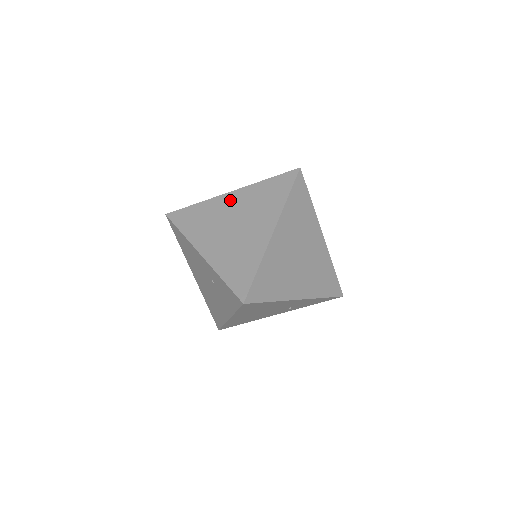
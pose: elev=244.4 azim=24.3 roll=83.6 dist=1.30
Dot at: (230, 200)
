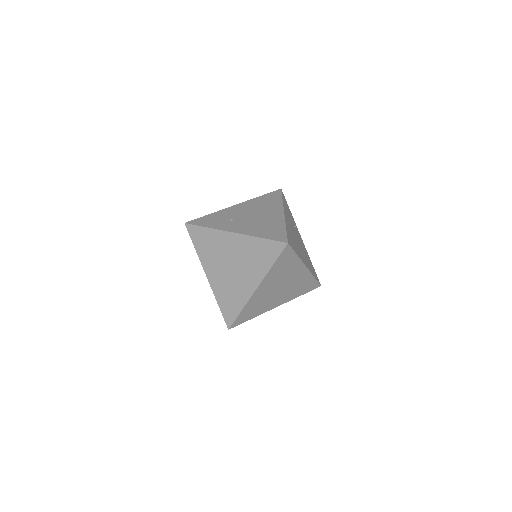
Dot at: (231, 241)
